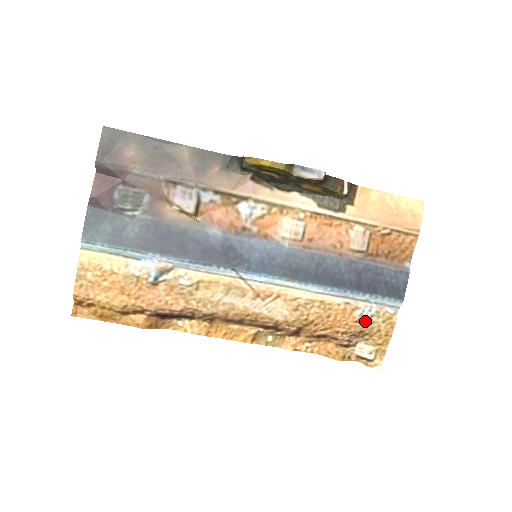
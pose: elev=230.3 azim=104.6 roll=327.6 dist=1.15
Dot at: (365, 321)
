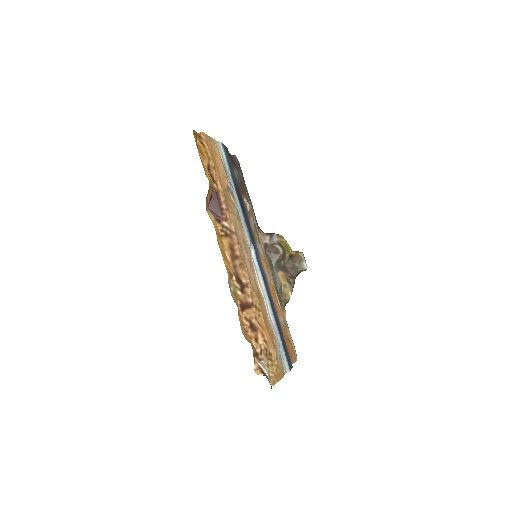
Dot at: (276, 351)
